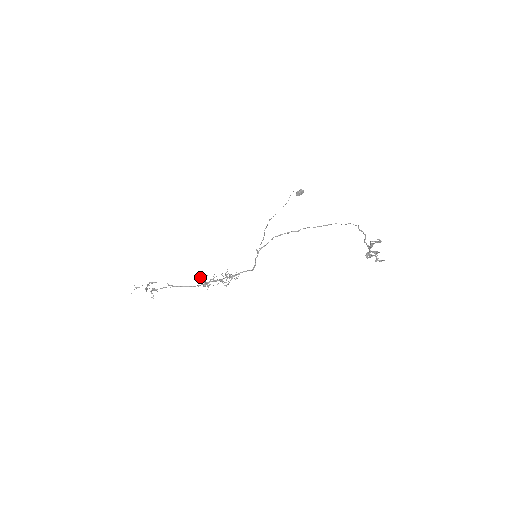
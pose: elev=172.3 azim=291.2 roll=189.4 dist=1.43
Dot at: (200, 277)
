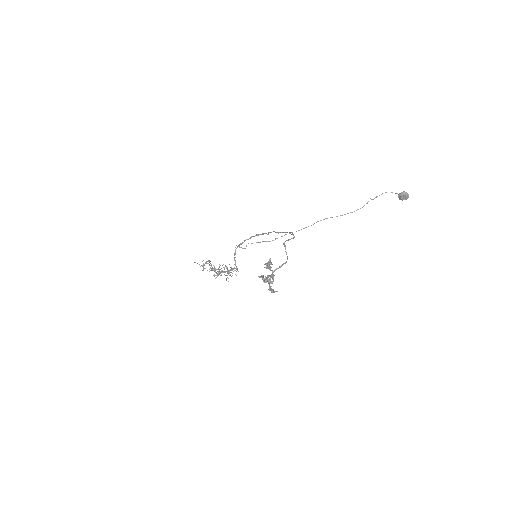
Dot at: occluded
